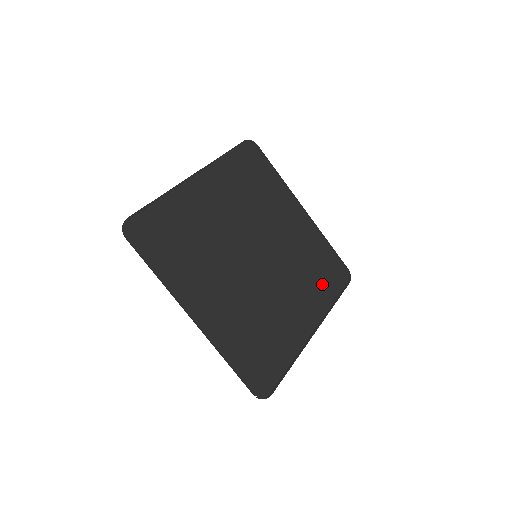
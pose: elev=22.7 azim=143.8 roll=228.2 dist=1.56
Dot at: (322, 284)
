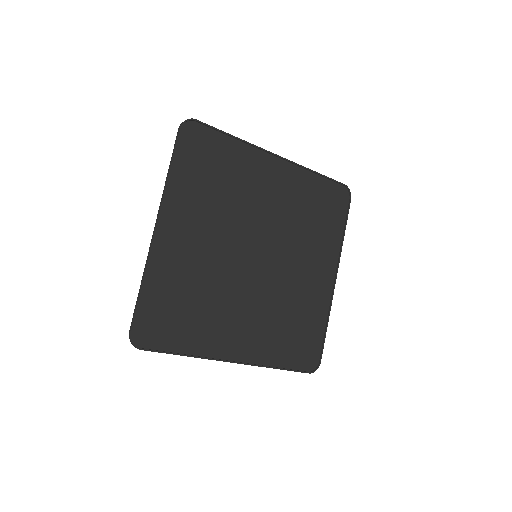
Dot at: (326, 225)
